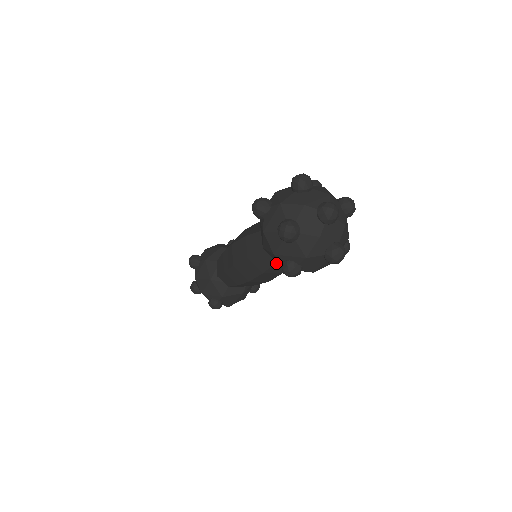
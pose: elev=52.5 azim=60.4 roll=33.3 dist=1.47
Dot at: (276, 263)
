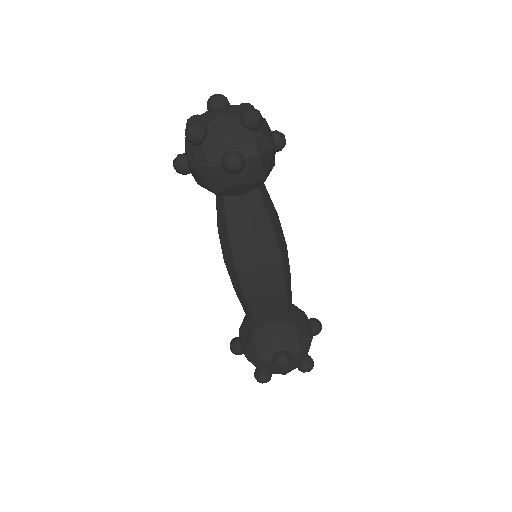
Dot at: (245, 206)
